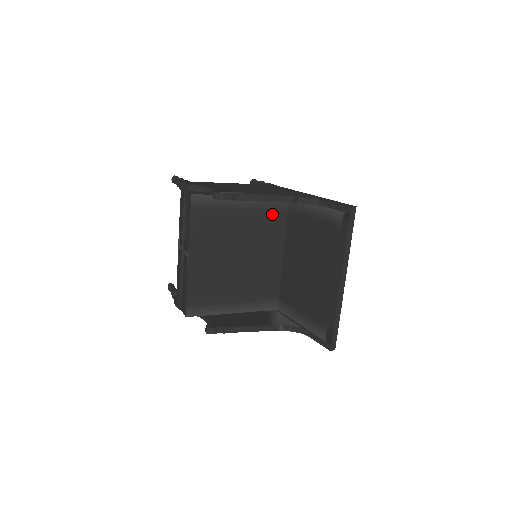
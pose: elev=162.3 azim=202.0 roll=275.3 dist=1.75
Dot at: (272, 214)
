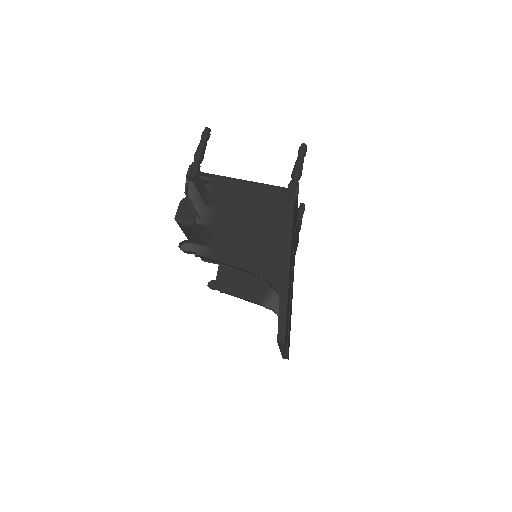
Dot at: occluded
